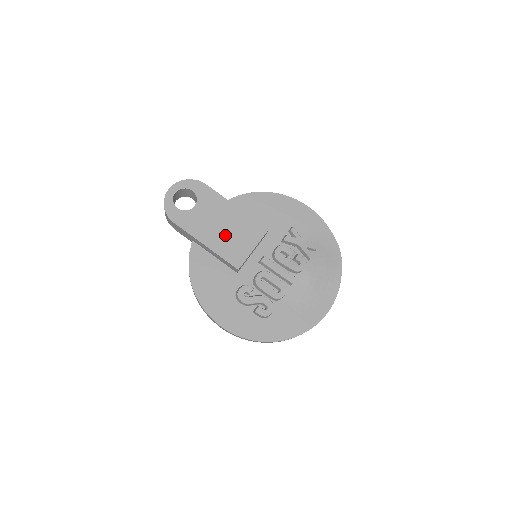
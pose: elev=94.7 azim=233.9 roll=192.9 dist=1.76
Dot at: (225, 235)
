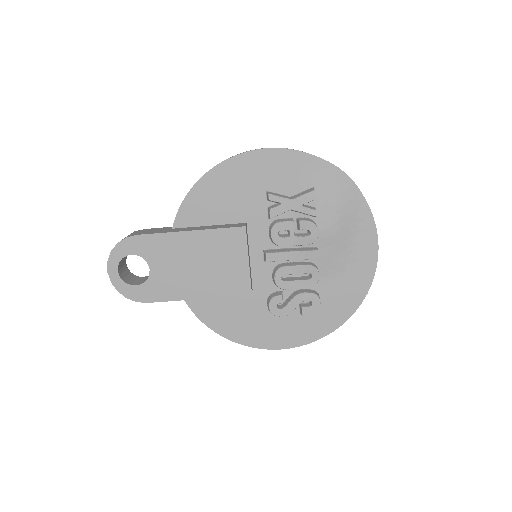
Dot at: (207, 272)
